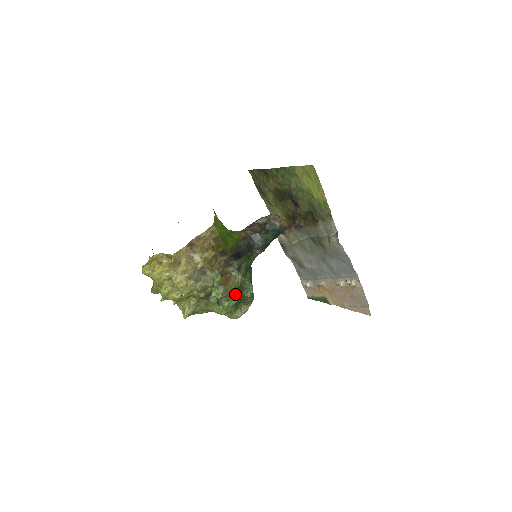
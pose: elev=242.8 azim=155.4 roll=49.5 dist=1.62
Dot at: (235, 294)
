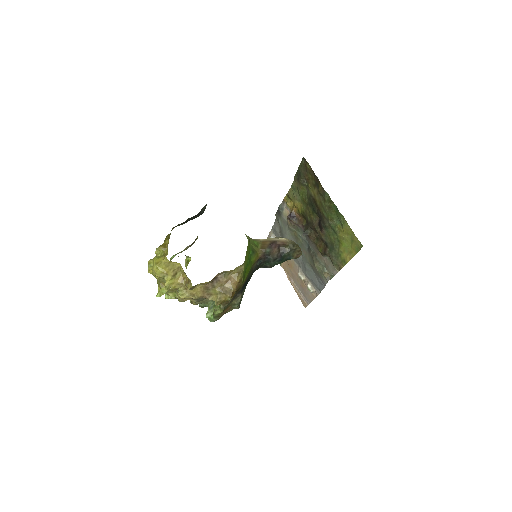
Dot at: occluded
